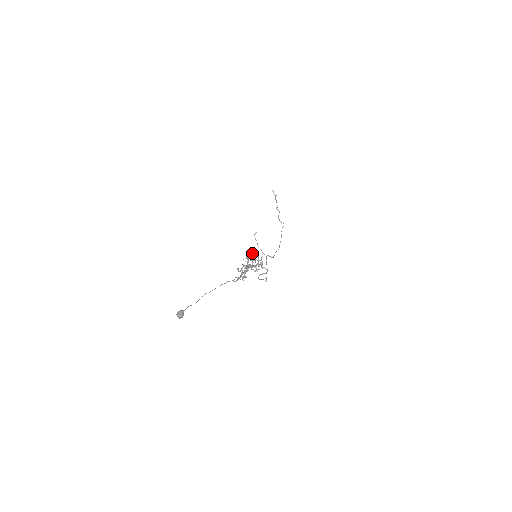
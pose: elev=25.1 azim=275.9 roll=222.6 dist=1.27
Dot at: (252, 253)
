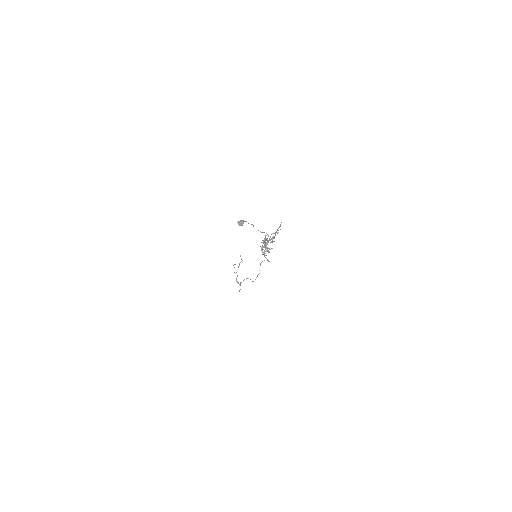
Dot at: occluded
